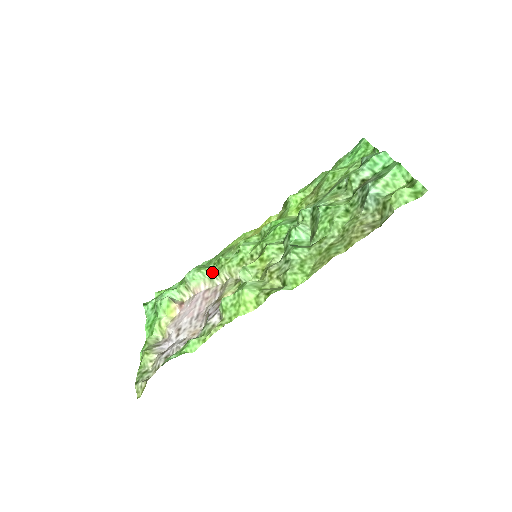
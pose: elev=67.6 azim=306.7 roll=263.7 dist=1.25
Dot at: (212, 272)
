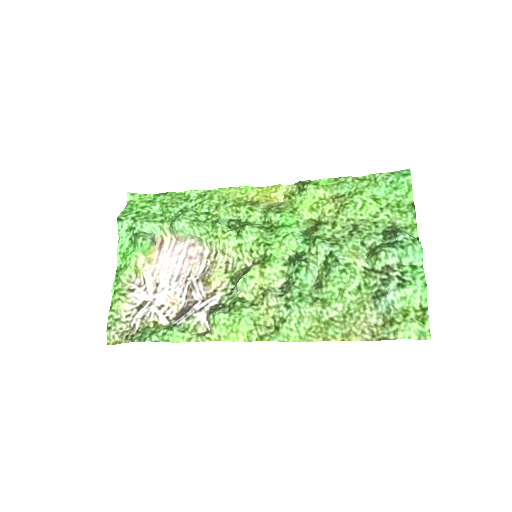
Dot at: (204, 233)
